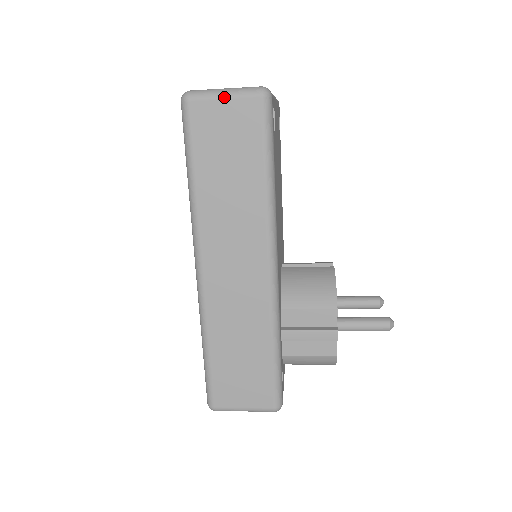
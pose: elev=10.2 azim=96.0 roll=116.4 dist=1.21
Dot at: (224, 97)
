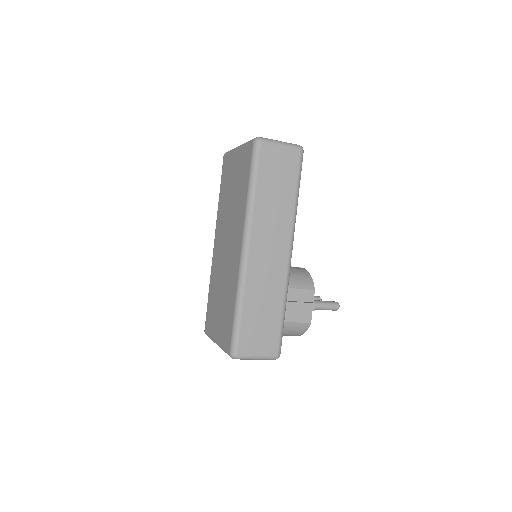
Dot at: (281, 145)
